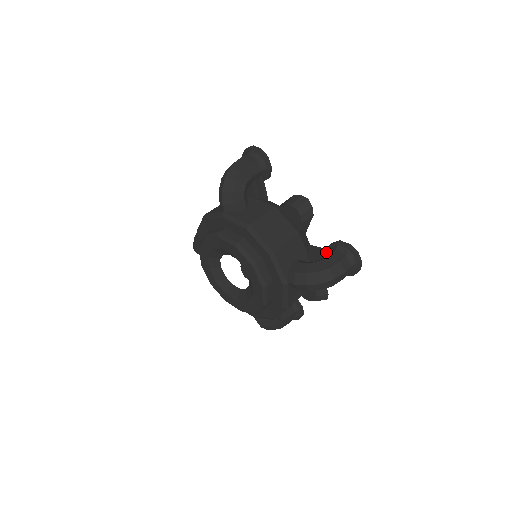
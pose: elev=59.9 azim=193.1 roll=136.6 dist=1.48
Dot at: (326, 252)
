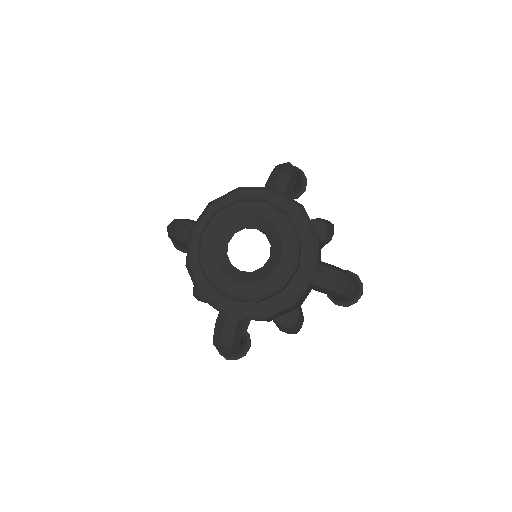
Dot at: occluded
